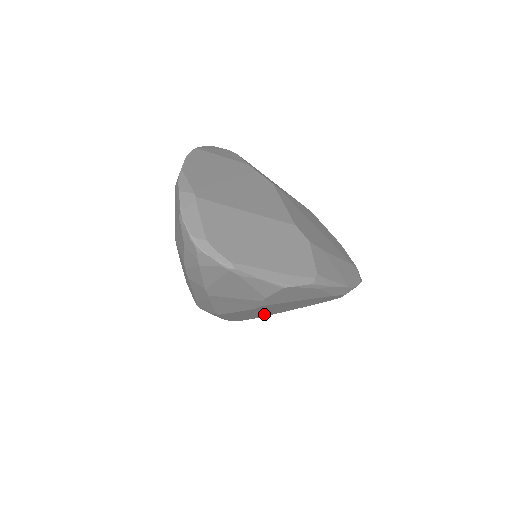
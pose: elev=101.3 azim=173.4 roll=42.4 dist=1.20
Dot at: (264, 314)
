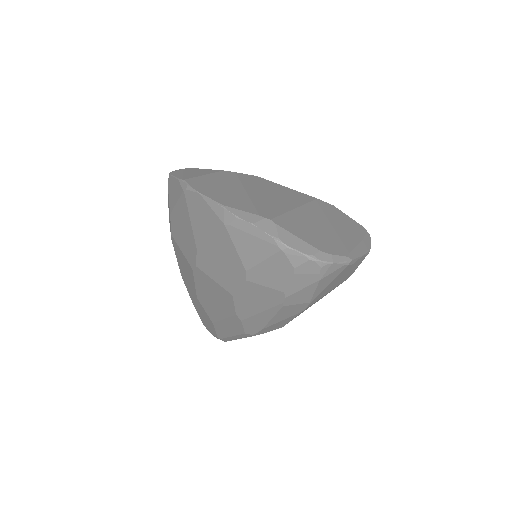
Dot at: occluded
